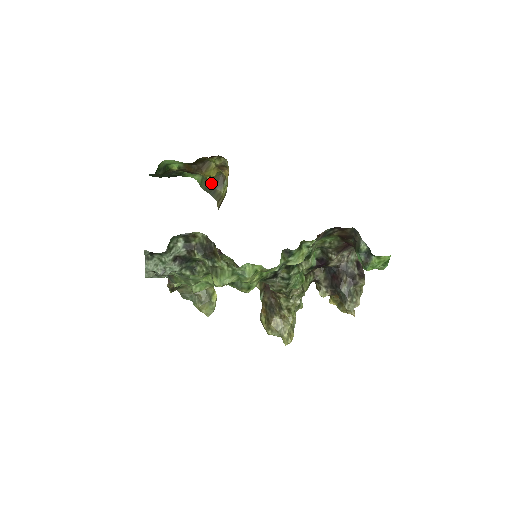
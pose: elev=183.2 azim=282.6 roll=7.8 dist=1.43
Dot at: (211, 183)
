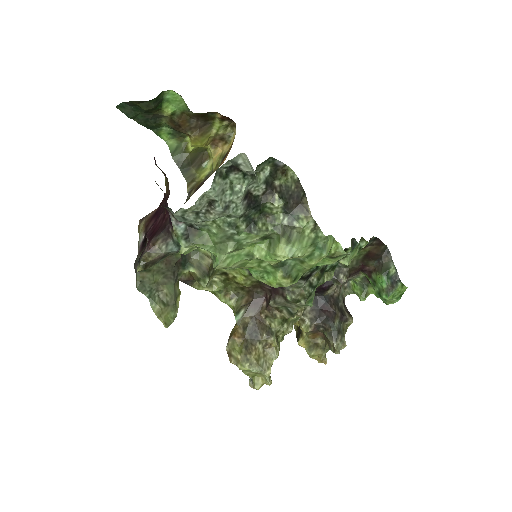
Dot at: (189, 157)
